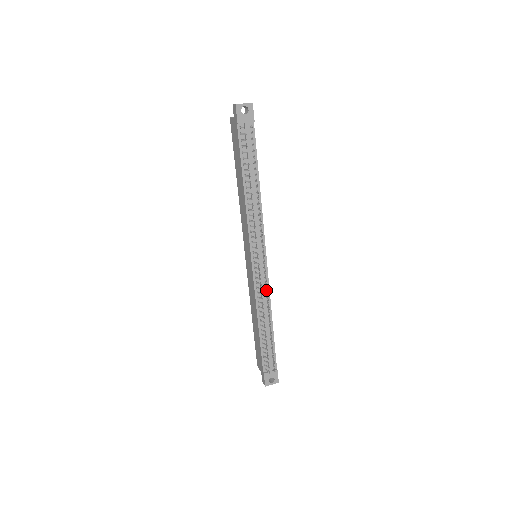
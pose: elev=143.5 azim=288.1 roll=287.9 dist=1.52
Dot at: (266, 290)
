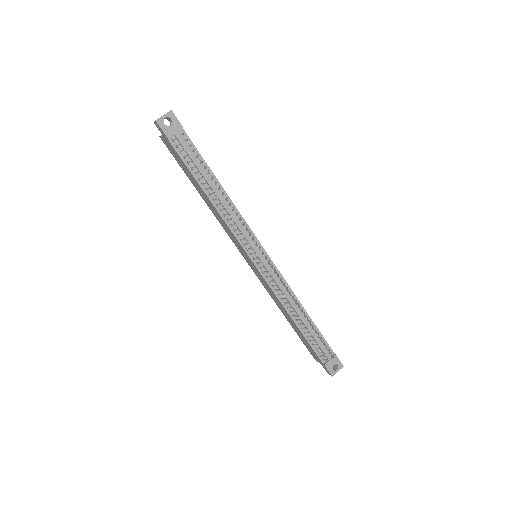
Dot at: (283, 284)
